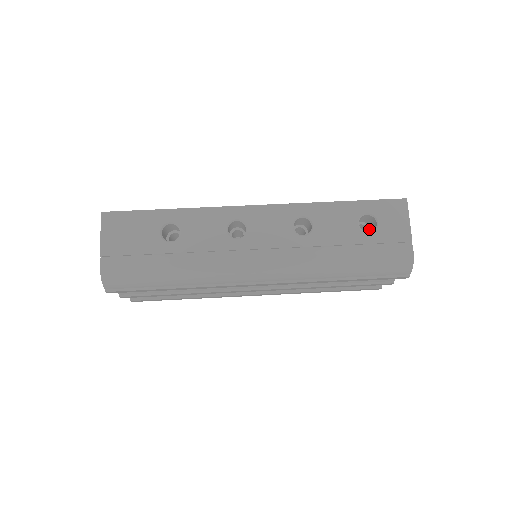
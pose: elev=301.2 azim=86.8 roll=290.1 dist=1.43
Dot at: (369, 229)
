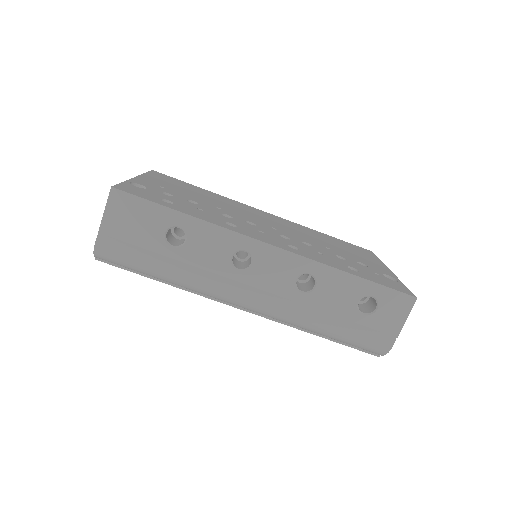
Dot at: (369, 298)
